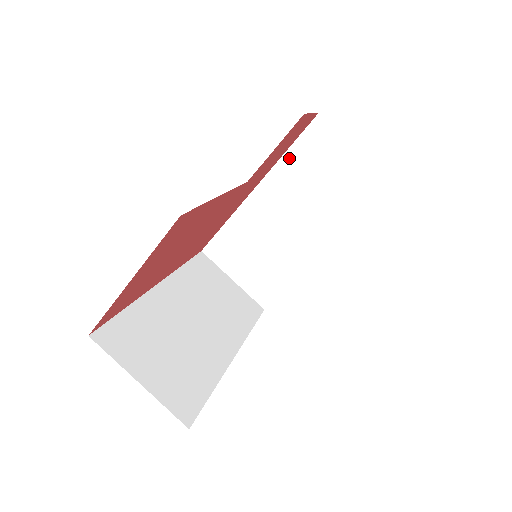
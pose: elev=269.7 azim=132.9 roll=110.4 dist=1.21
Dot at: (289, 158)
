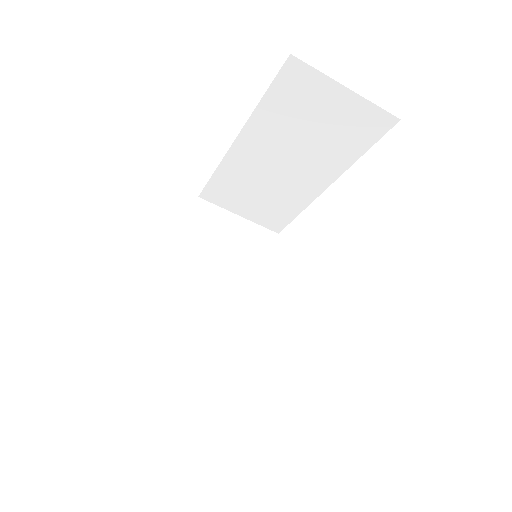
Dot at: (266, 107)
